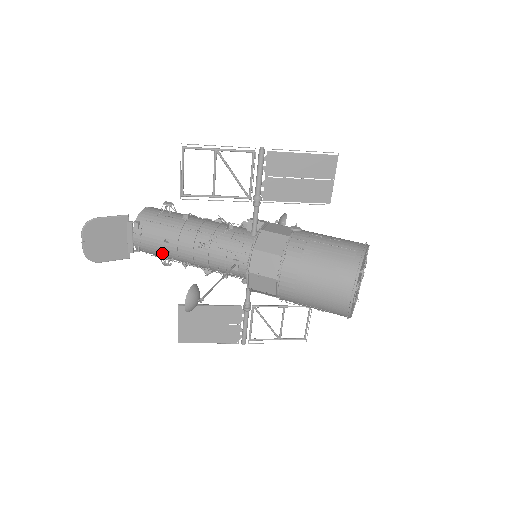
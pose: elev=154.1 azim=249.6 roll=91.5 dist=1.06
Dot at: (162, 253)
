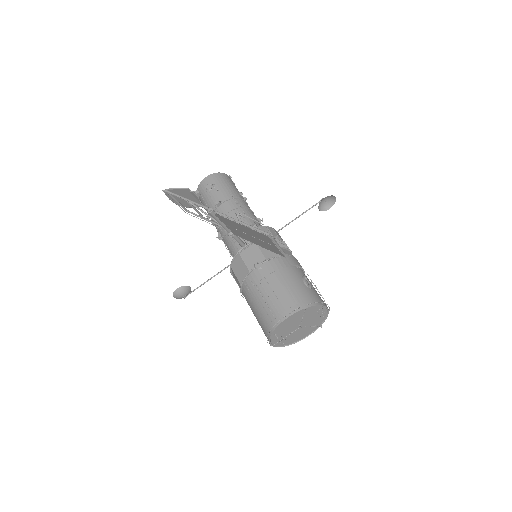
Dot at: occluded
